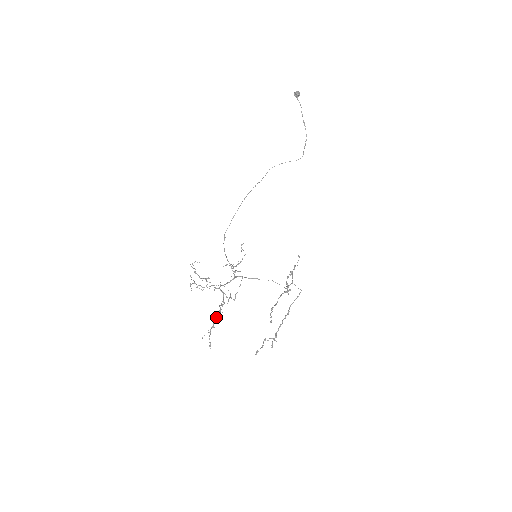
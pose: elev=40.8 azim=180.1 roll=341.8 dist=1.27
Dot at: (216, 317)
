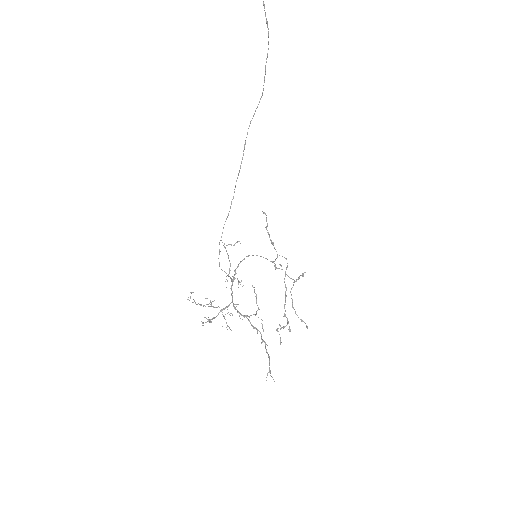
Dot at: occluded
